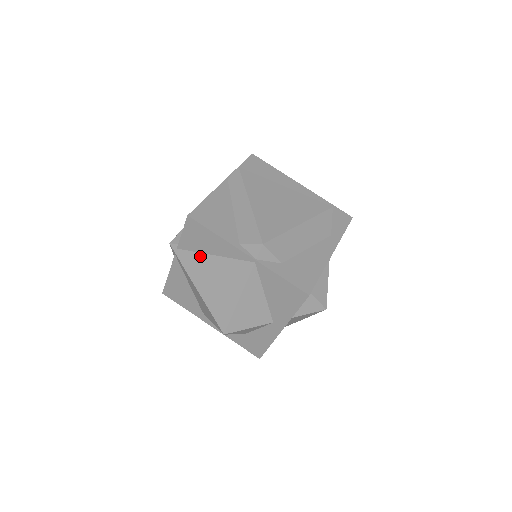
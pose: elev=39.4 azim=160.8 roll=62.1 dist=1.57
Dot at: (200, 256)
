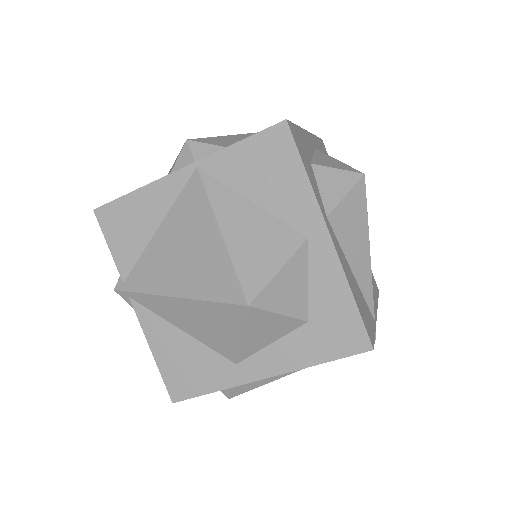
Dot at: (147, 252)
